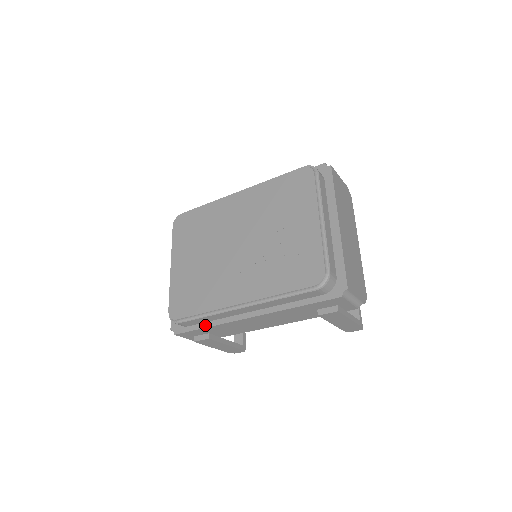
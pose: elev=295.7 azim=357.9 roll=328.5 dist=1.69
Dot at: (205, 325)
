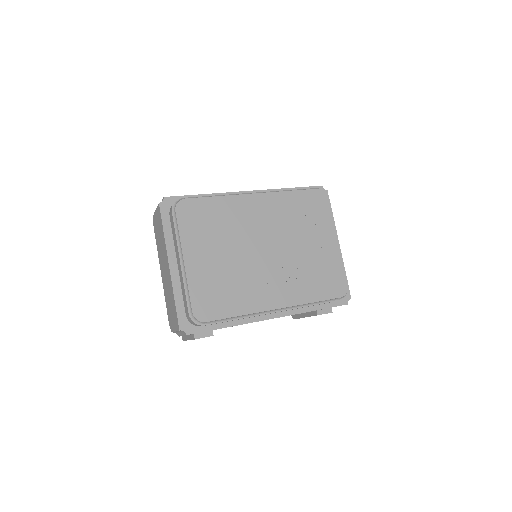
Dot at: (225, 325)
